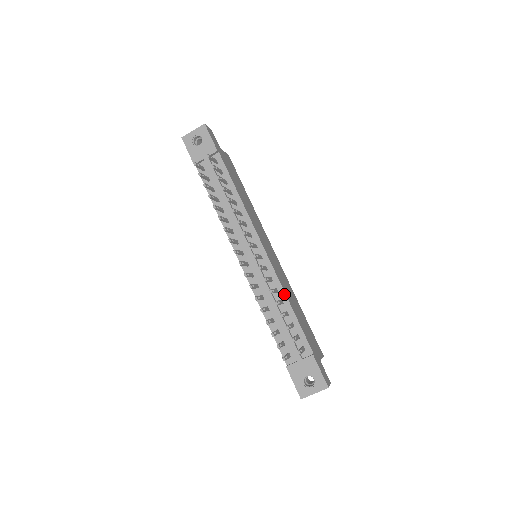
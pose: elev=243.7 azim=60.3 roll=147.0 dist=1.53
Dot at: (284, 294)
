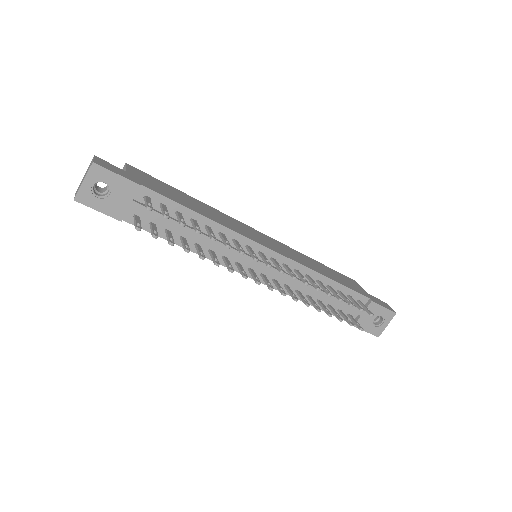
Dot at: (317, 274)
